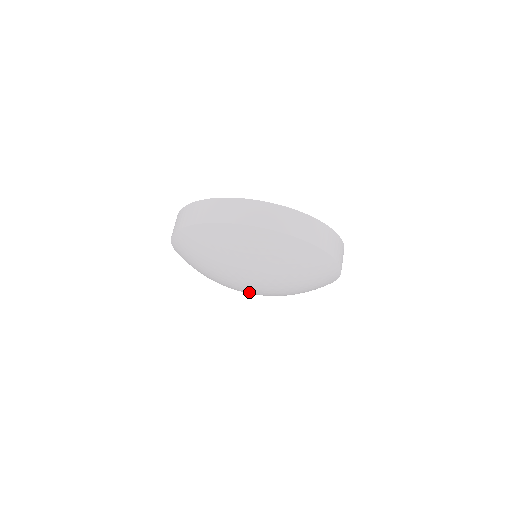
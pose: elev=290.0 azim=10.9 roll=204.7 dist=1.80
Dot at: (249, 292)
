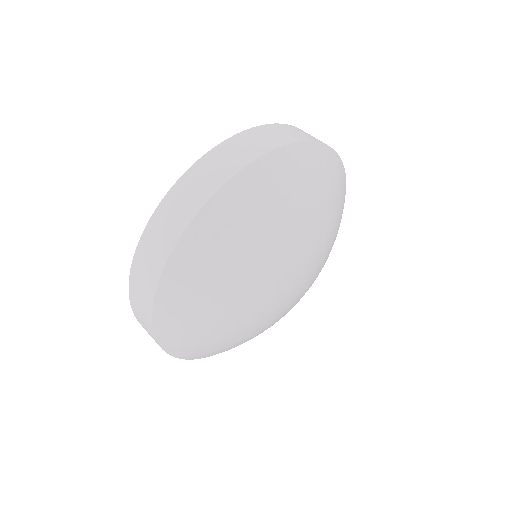
Dot at: (295, 296)
